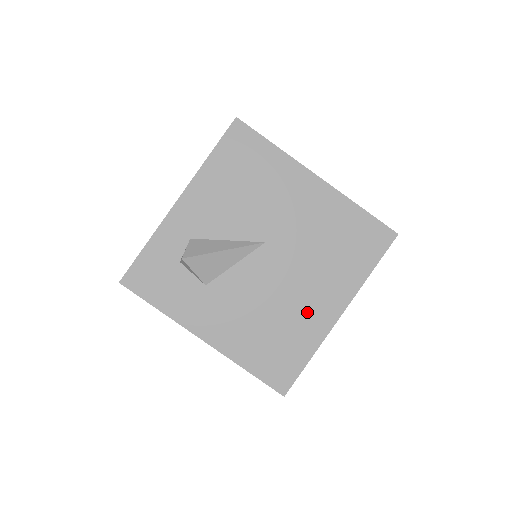
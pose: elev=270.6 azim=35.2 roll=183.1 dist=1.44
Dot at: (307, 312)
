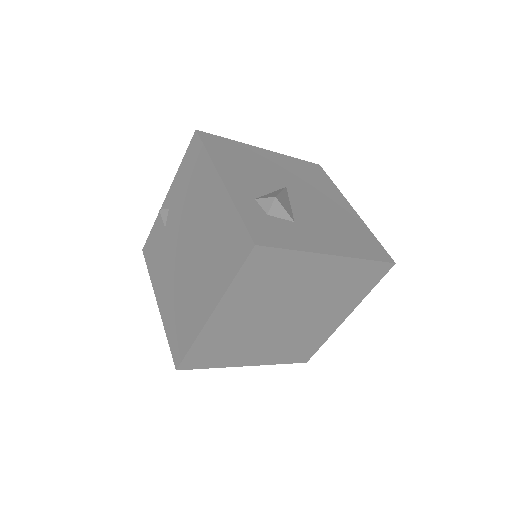
Dot at: (343, 214)
